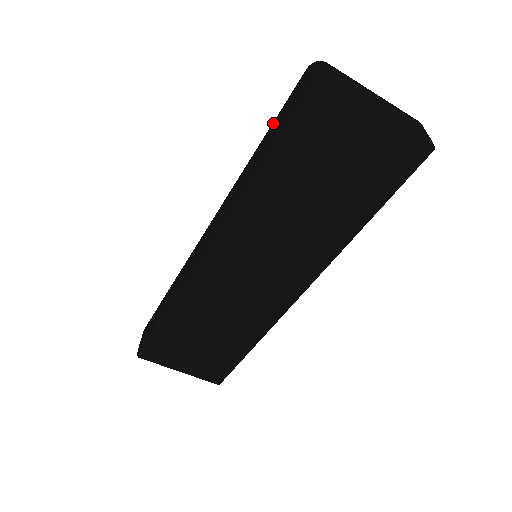
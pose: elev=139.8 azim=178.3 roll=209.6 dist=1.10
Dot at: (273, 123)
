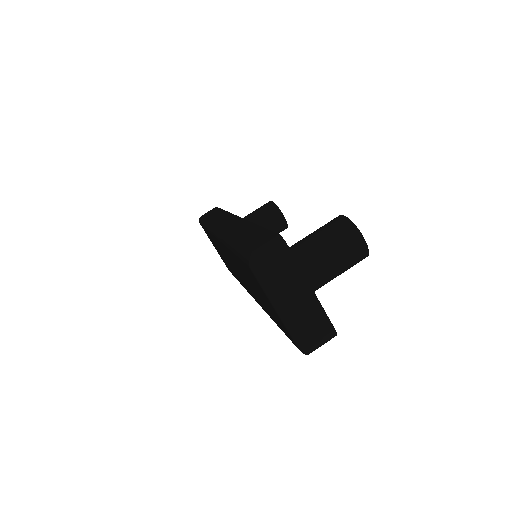
Dot at: (262, 229)
